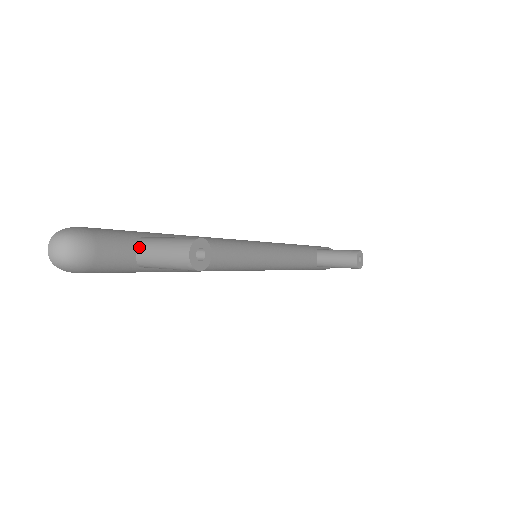
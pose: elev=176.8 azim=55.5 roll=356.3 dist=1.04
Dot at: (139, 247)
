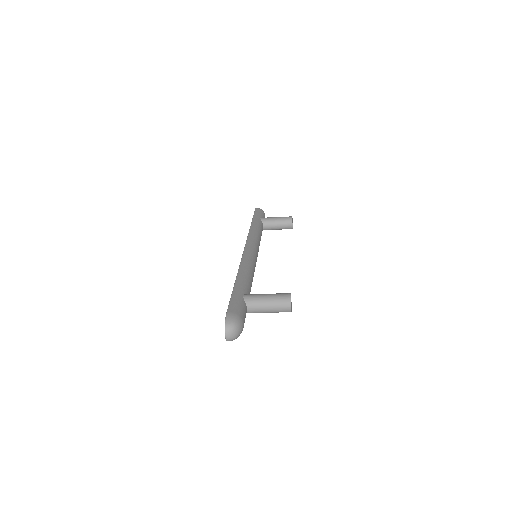
Dot at: (249, 306)
